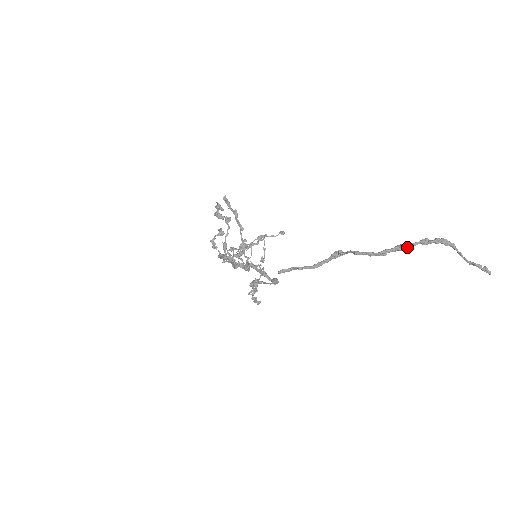
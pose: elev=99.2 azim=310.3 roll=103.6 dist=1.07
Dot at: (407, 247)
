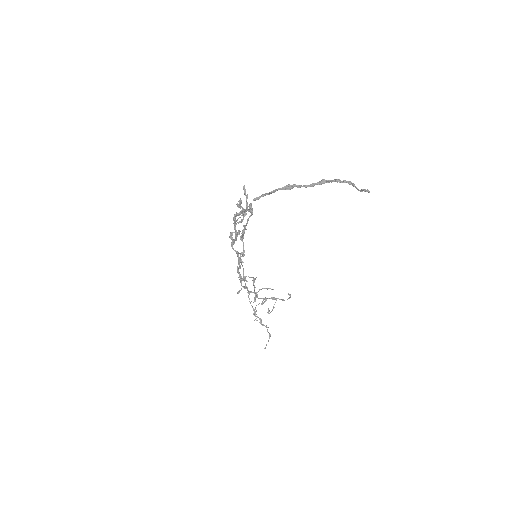
Dot at: (326, 181)
